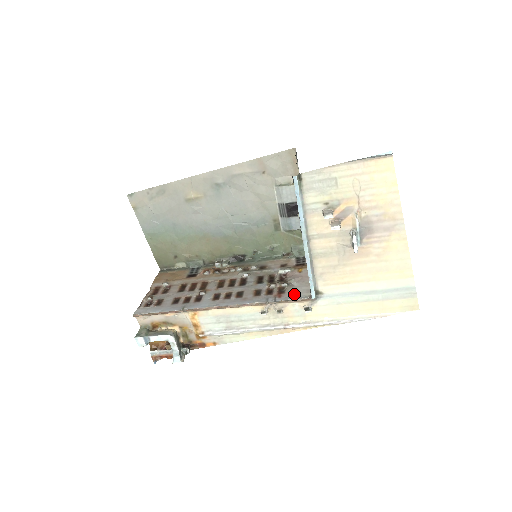
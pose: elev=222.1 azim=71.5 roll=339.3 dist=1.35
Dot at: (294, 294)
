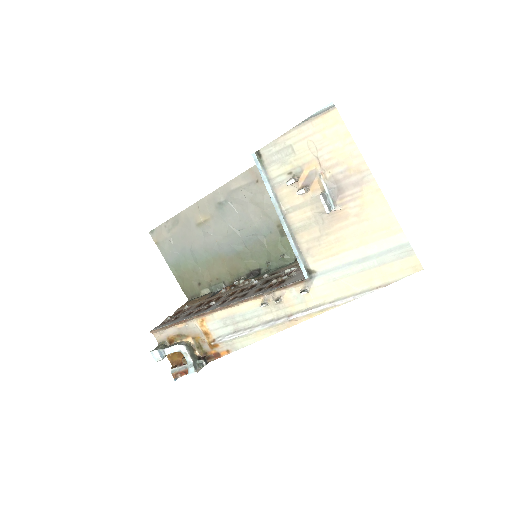
Dot at: (291, 281)
